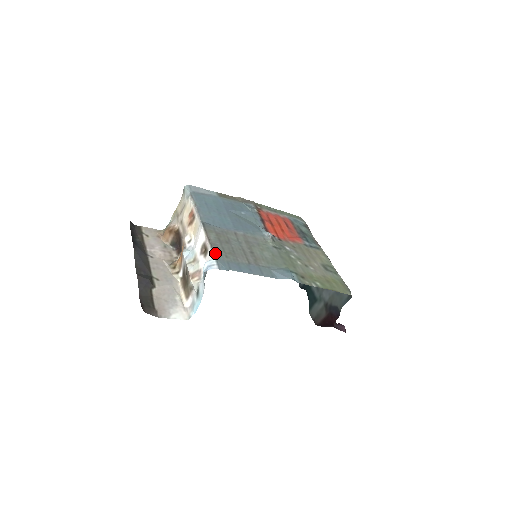
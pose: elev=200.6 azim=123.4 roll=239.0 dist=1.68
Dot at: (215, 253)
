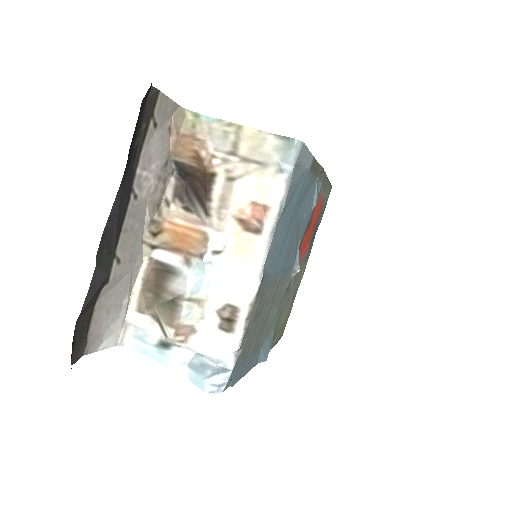
Dot at: (239, 356)
